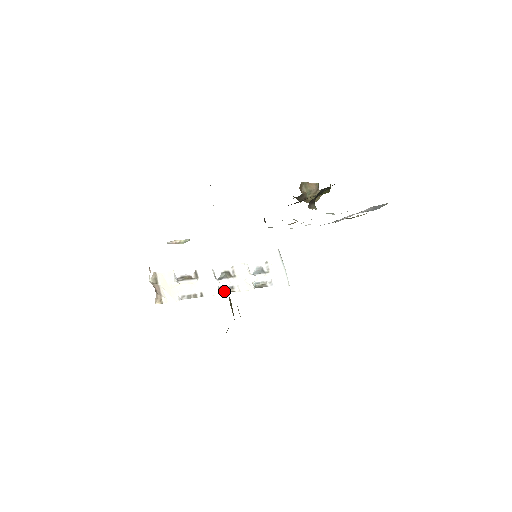
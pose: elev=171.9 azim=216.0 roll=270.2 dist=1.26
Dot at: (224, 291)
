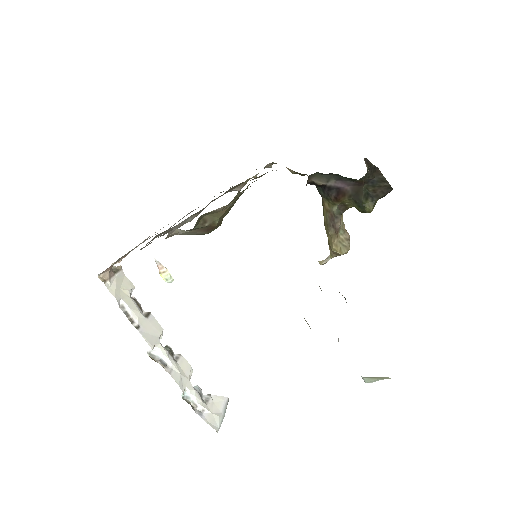
Dot at: (154, 360)
